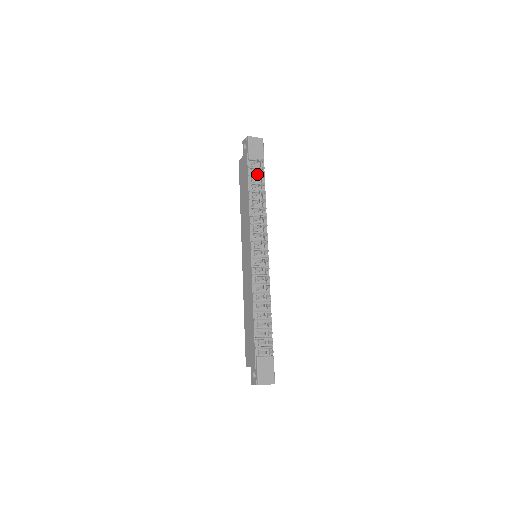
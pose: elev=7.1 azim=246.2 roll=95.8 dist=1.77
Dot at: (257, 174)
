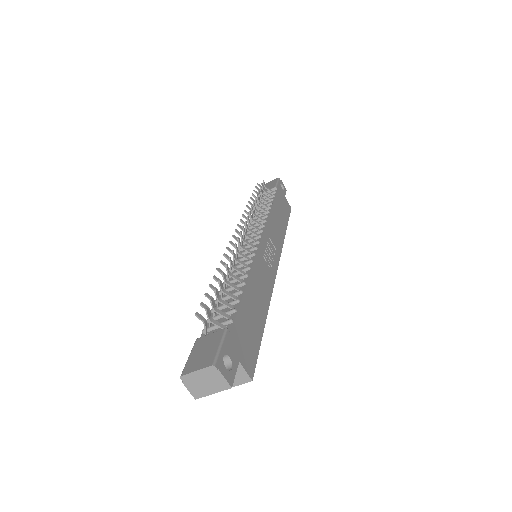
Dot at: (267, 199)
